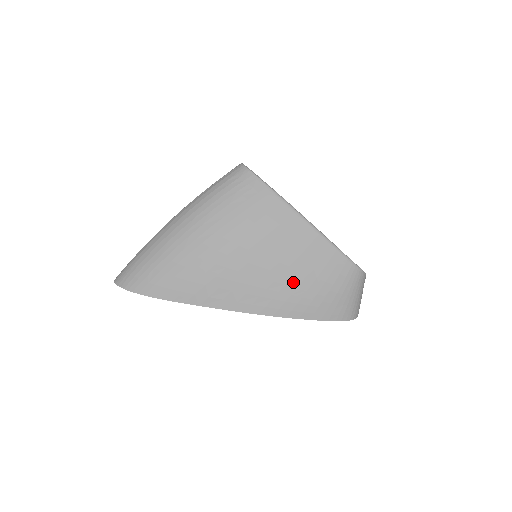
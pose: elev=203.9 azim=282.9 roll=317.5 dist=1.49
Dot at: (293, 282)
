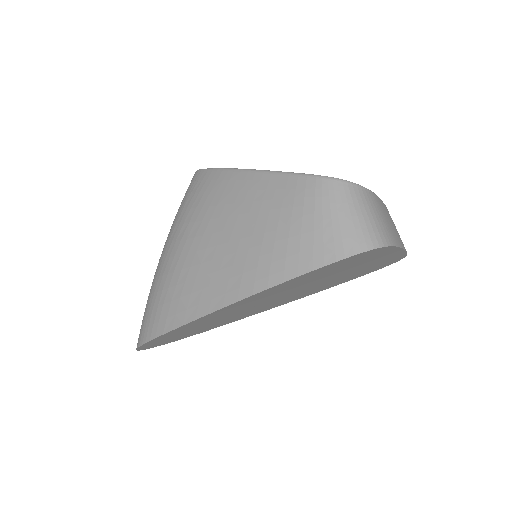
Dot at: (255, 240)
